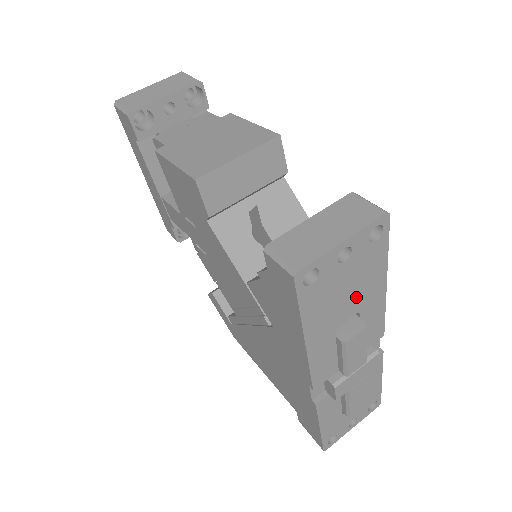
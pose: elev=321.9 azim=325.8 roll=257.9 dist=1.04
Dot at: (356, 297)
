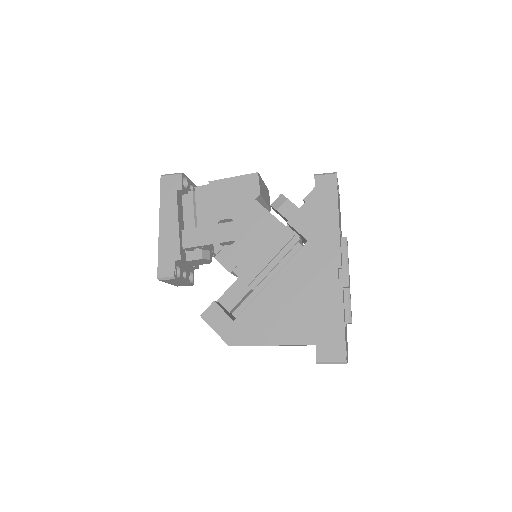
Dot at: (340, 222)
